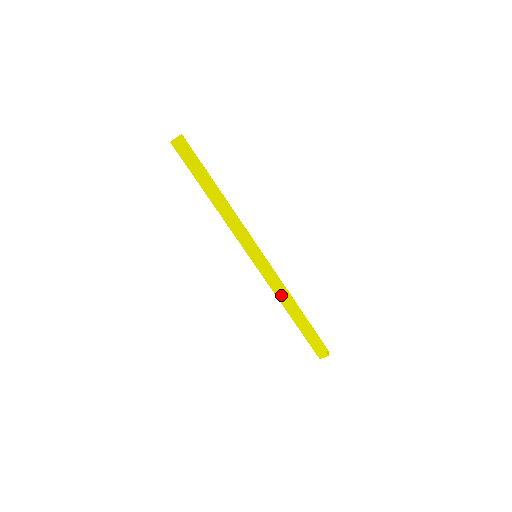
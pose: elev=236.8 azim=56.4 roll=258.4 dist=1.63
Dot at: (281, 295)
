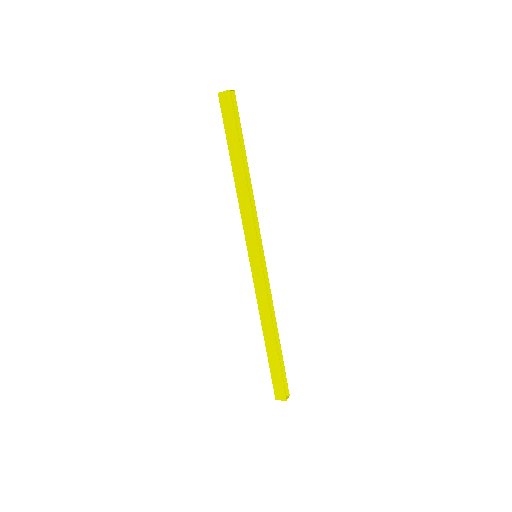
Dot at: (264, 310)
